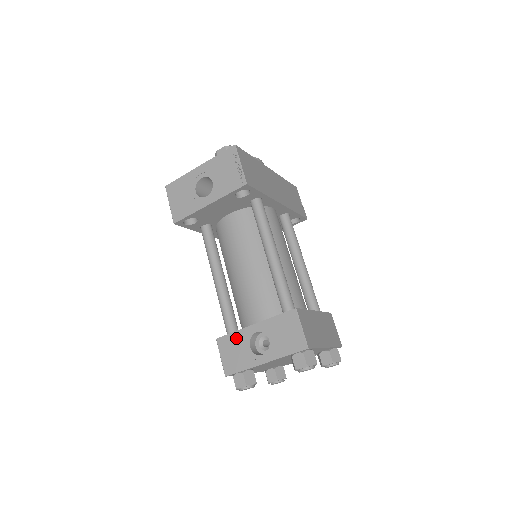
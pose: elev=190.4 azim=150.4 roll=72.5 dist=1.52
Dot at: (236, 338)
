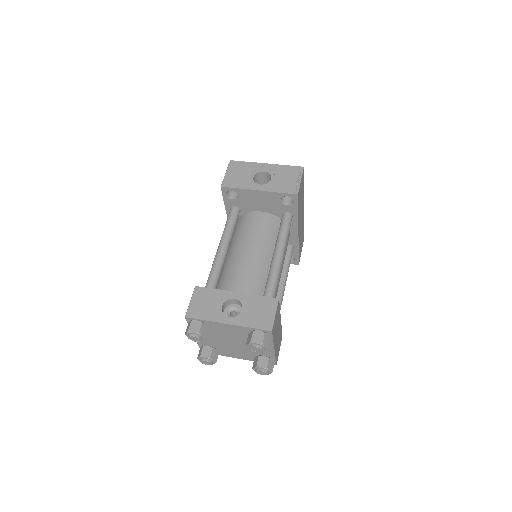
Dot at: (214, 294)
